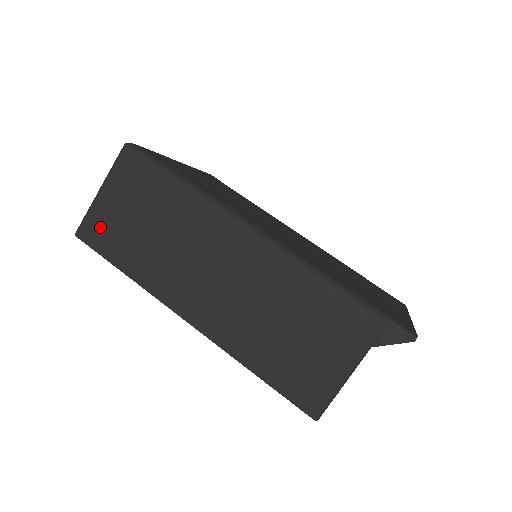
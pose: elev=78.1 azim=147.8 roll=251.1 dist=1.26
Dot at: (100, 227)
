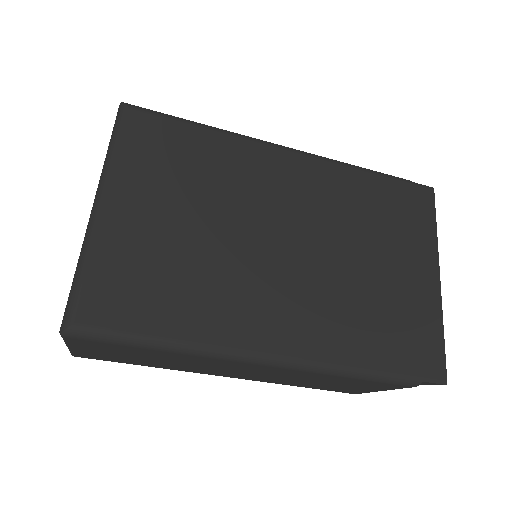
Dot at: (95, 356)
